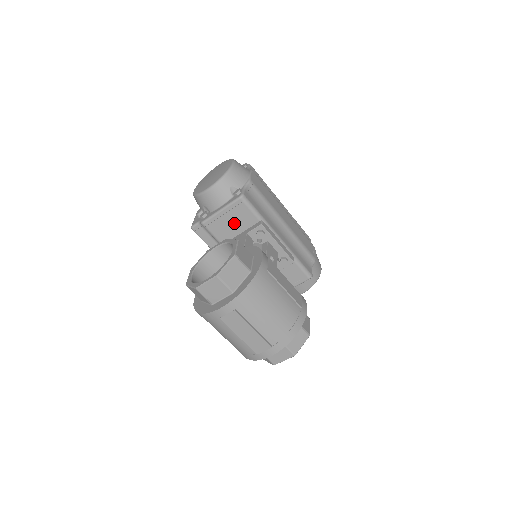
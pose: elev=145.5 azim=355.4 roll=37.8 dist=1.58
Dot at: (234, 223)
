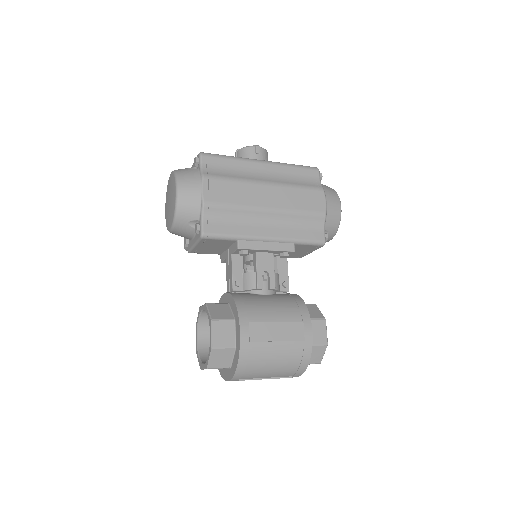
Dot at: (215, 247)
